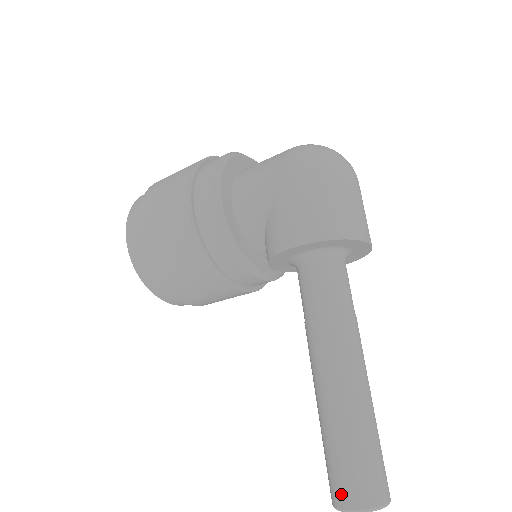
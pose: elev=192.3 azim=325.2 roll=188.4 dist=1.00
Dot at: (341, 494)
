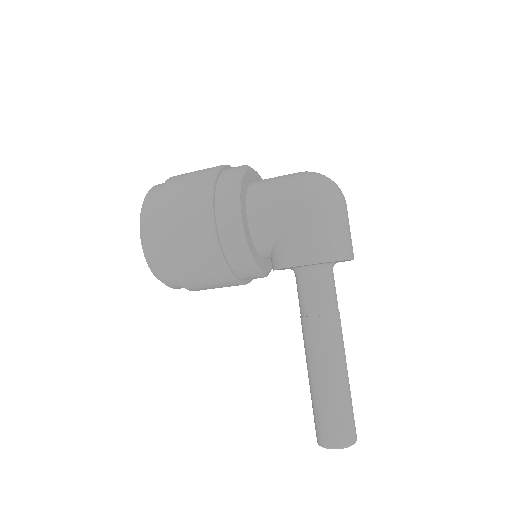
Dot at: (328, 438)
